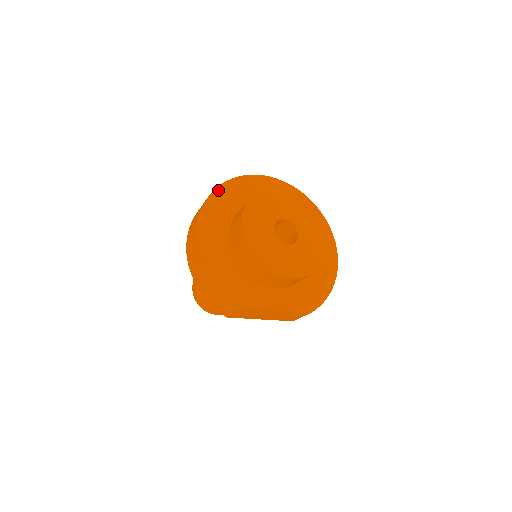
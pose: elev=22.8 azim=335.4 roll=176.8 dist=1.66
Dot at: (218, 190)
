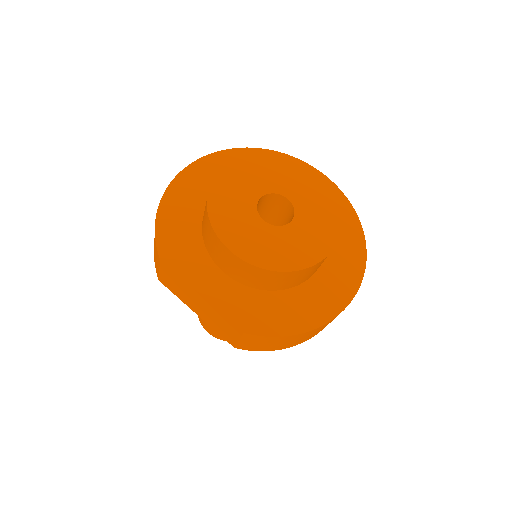
Dot at: (250, 150)
